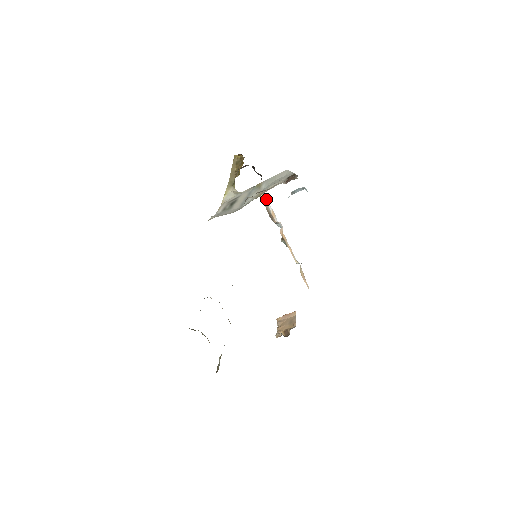
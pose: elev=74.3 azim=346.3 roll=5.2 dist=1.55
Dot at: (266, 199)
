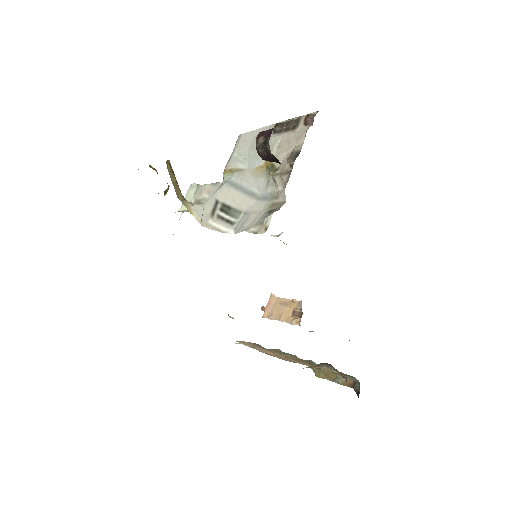
Dot at: occluded
